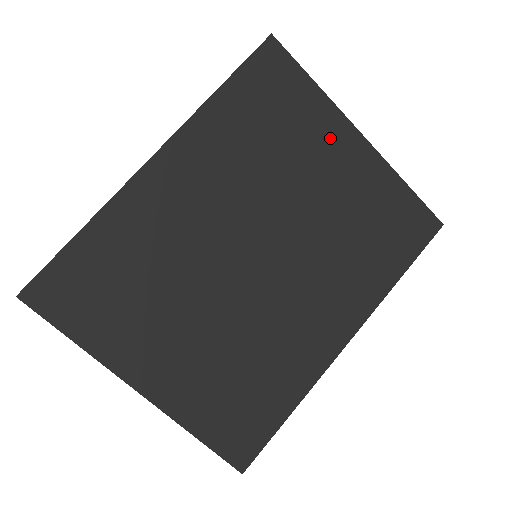
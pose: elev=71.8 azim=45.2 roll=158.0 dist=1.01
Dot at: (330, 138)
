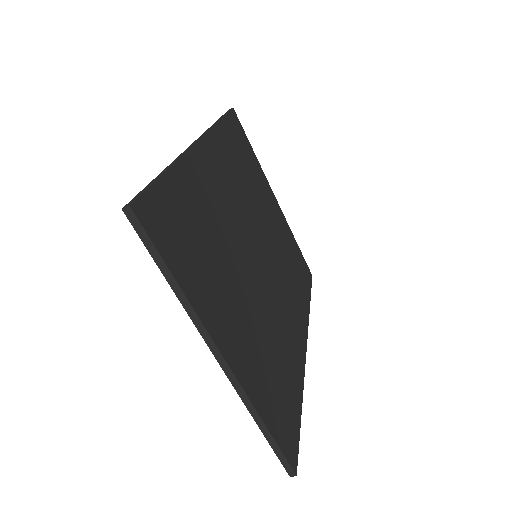
Dot at: (266, 191)
